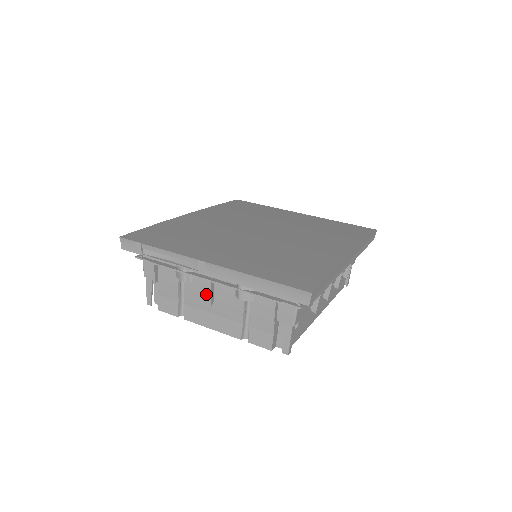
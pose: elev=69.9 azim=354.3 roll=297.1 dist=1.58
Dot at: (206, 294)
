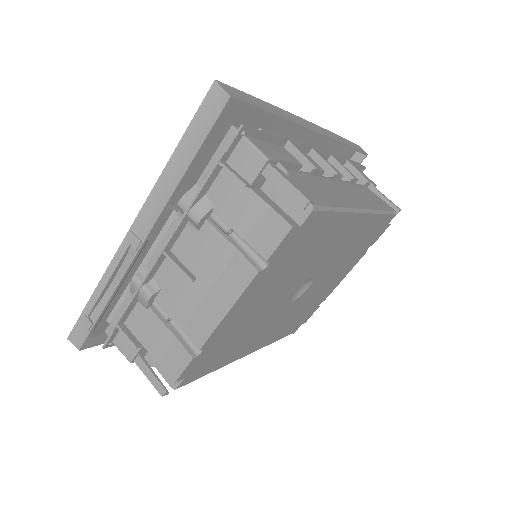
Dot at: (181, 280)
